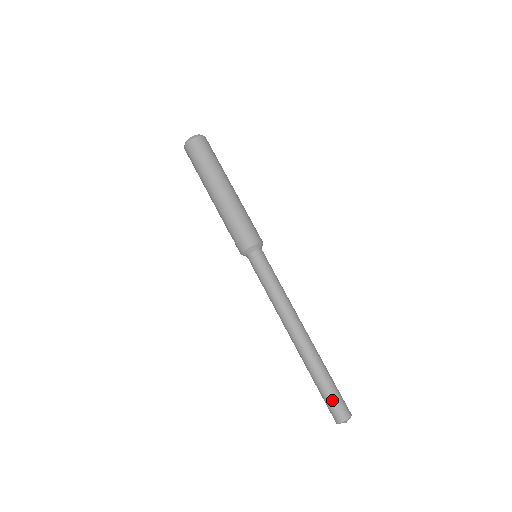
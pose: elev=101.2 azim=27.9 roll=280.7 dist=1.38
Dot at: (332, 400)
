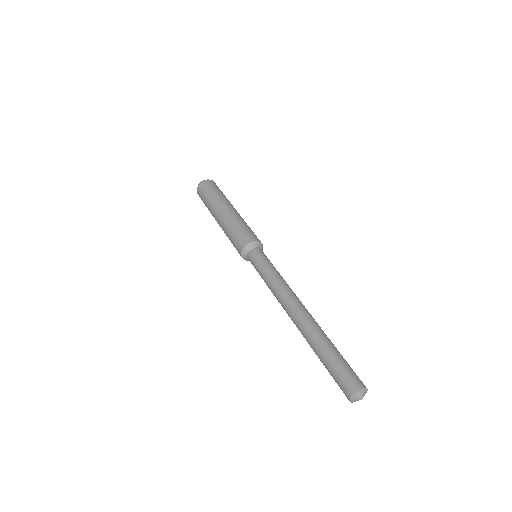
Dot at: (337, 372)
